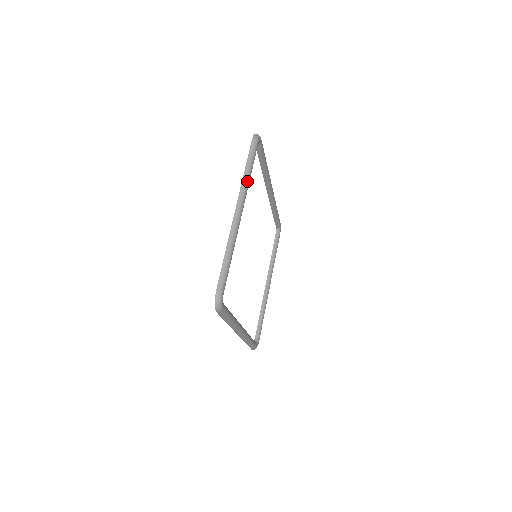
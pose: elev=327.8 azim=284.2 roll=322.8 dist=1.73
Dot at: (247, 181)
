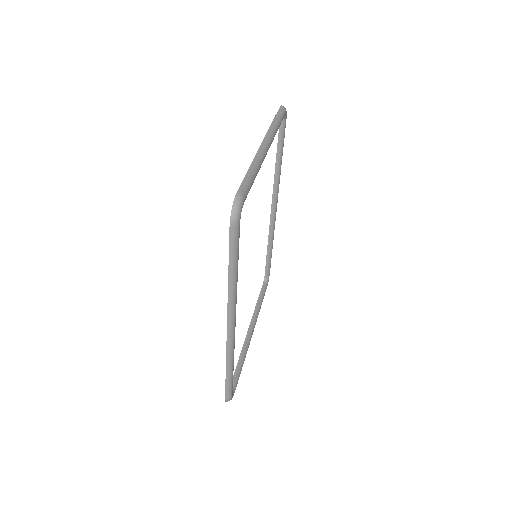
Dot at: (275, 129)
